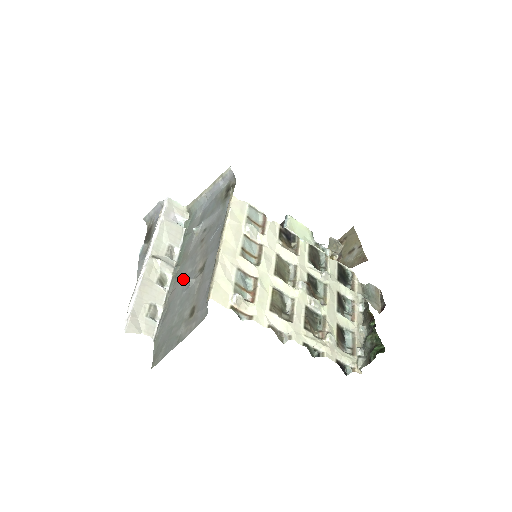
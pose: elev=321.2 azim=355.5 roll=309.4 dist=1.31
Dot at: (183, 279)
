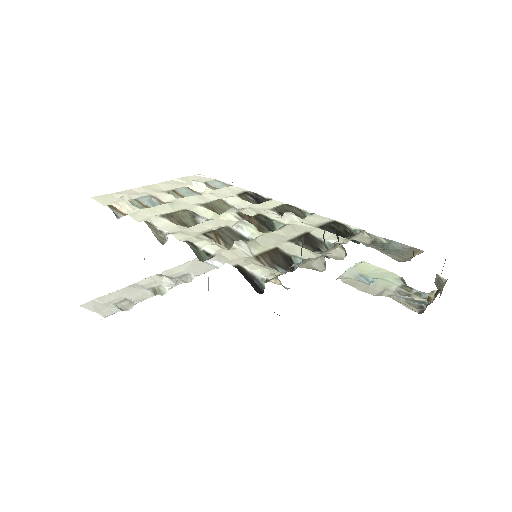
Dot at: occluded
